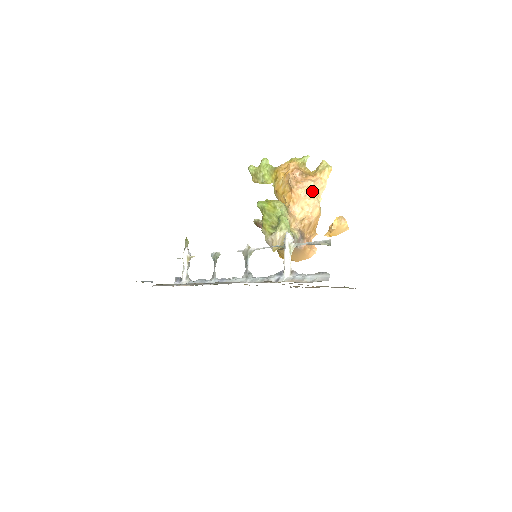
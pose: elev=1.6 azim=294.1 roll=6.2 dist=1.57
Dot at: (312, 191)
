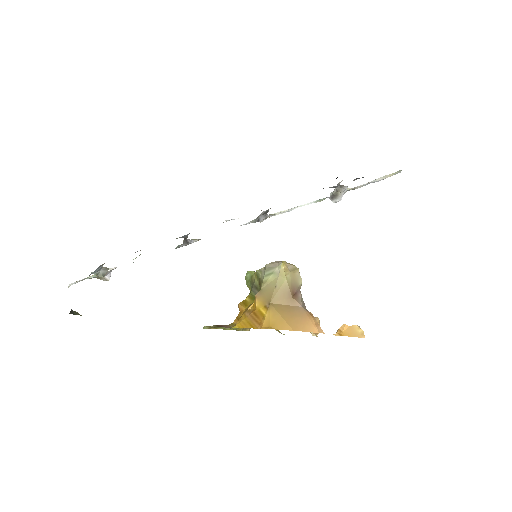
Dot at: occluded
